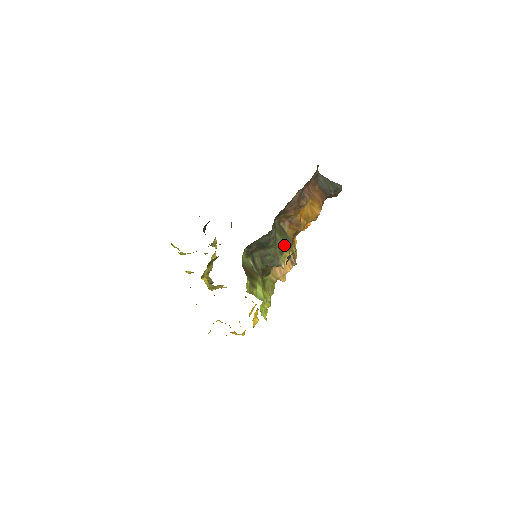
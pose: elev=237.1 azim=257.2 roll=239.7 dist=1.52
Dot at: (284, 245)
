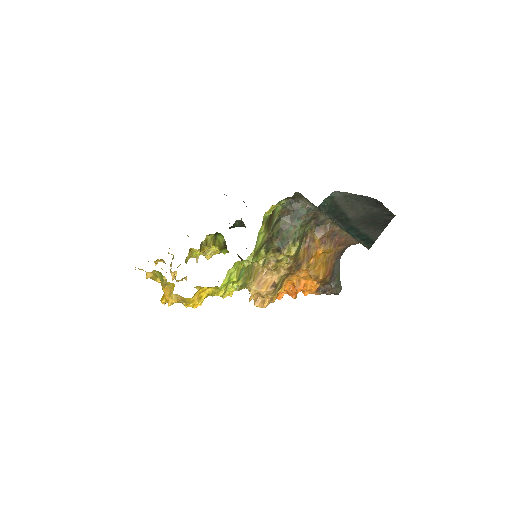
Dot at: occluded
